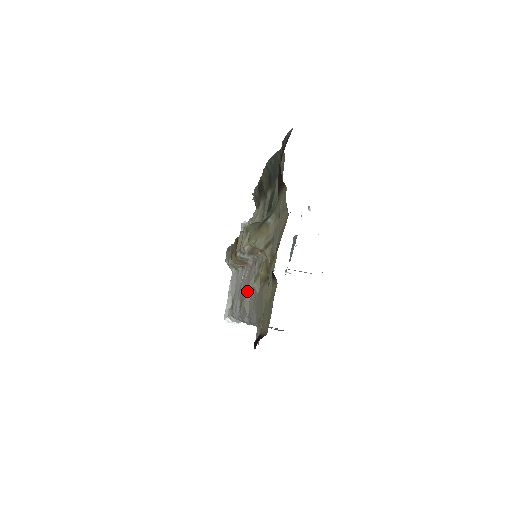
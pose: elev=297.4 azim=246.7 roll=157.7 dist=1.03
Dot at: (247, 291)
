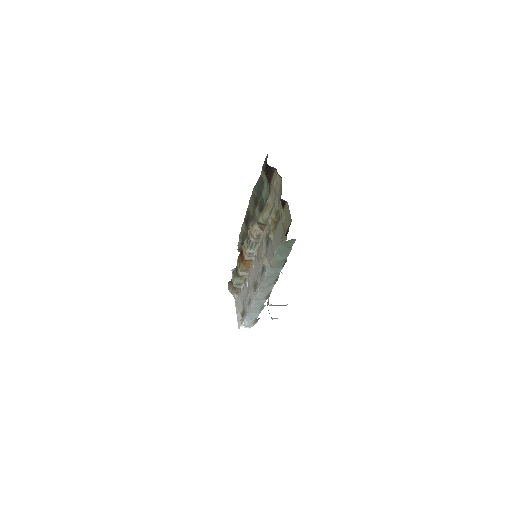
Dot at: (259, 268)
